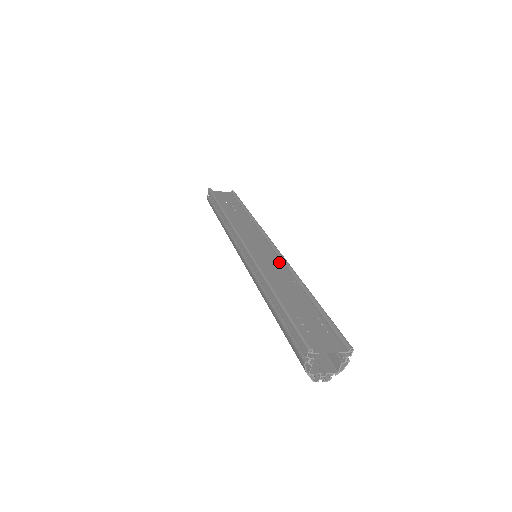
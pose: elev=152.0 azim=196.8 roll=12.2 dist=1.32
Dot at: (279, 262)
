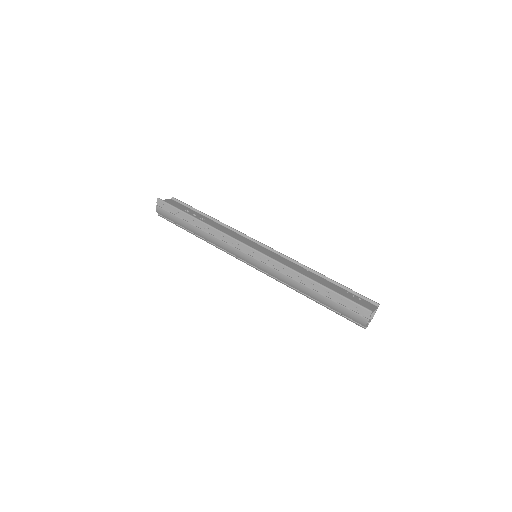
Dot at: (284, 258)
